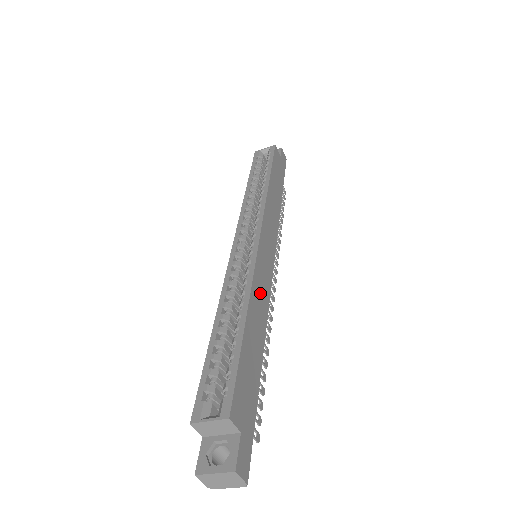
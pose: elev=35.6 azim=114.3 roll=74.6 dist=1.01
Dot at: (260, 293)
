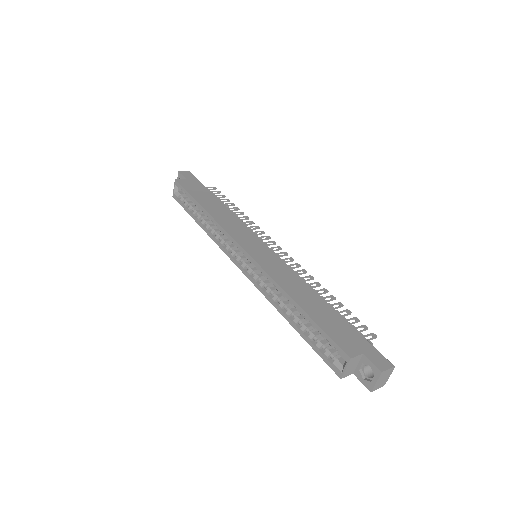
Dot at: (284, 277)
